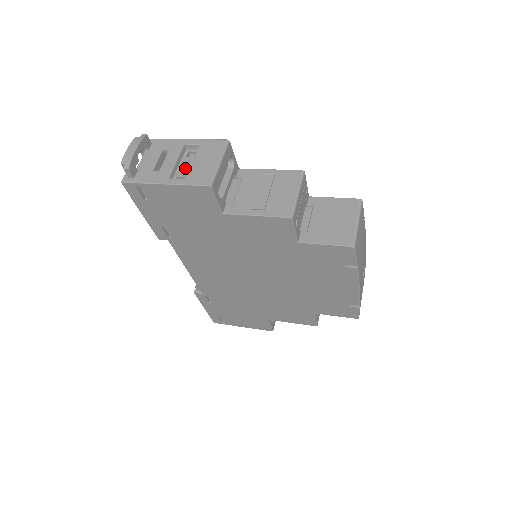
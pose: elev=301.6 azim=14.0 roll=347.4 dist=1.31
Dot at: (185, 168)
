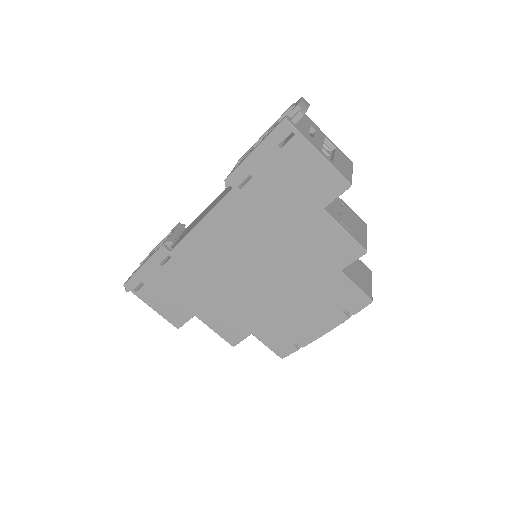
Dot at: occluded
